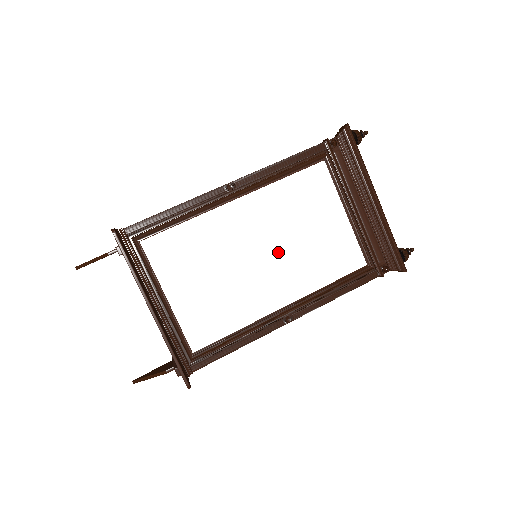
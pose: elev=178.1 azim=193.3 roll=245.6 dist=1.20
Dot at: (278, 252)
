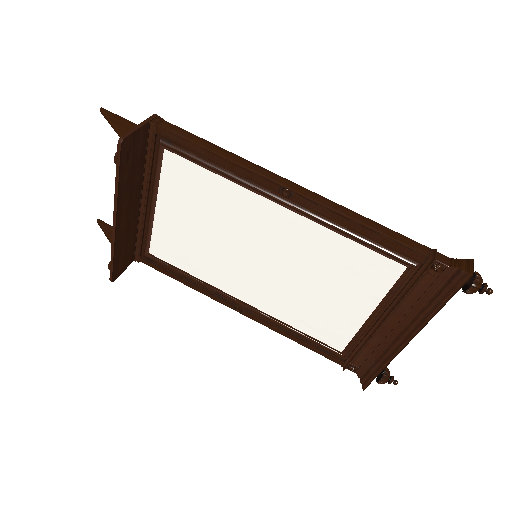
Dot at: (277, 273)
